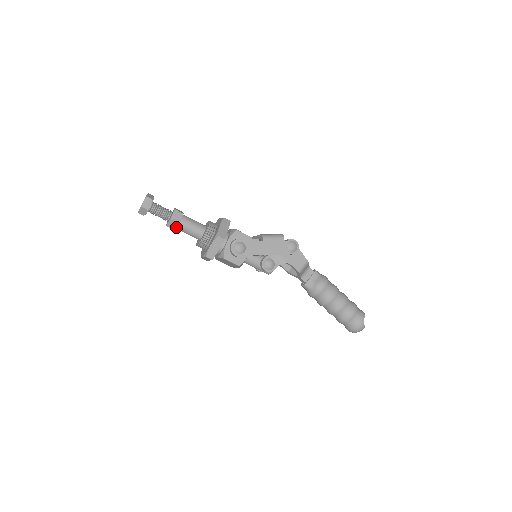
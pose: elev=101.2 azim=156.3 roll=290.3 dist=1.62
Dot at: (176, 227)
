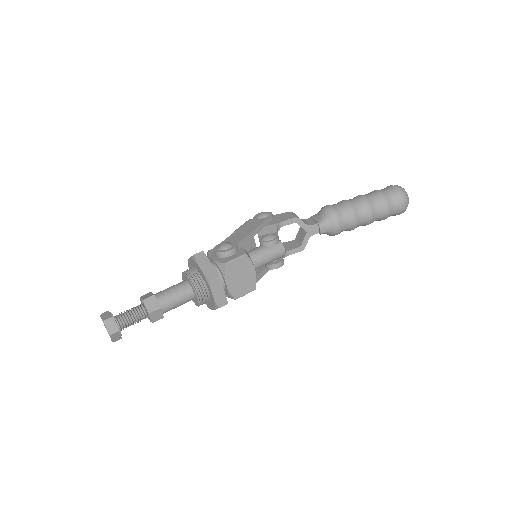
Dot at: (158, 303)
